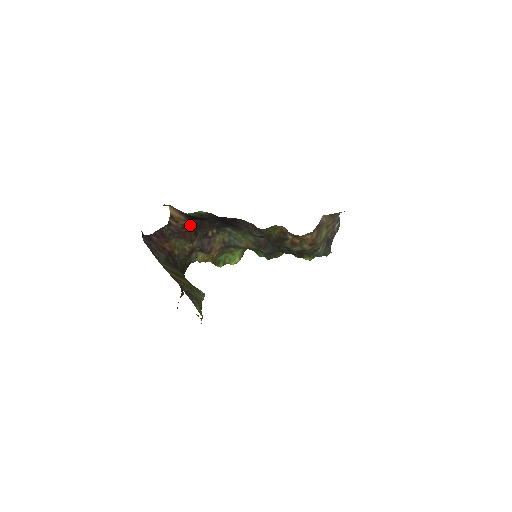
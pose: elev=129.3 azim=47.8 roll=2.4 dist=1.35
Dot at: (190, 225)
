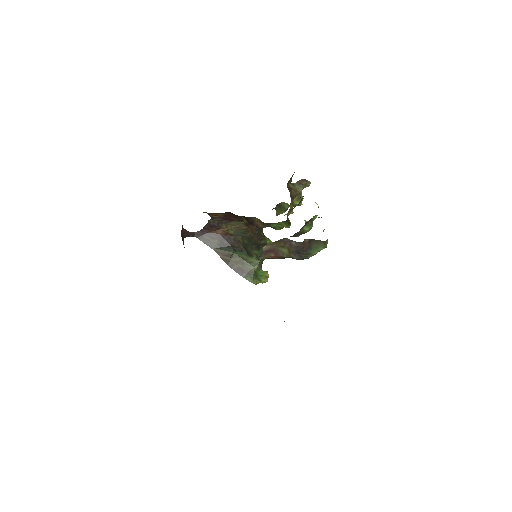
Dot at: (229, 214)
